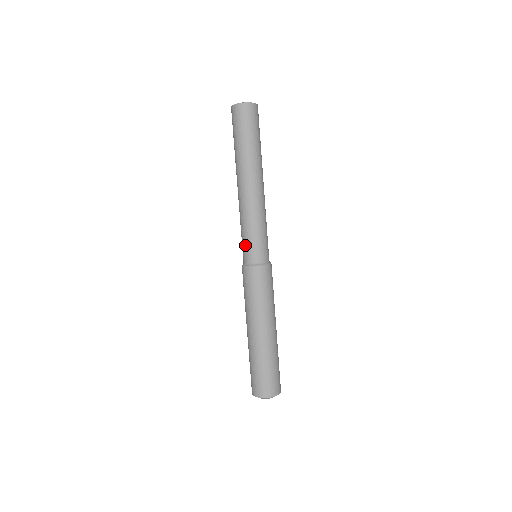
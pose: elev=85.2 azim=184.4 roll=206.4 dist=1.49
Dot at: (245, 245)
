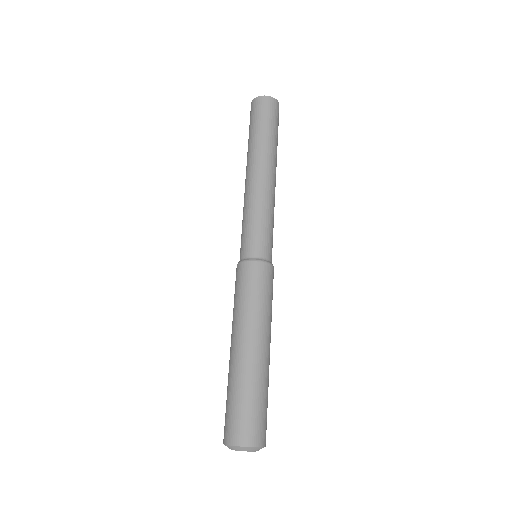
Dot at: (255, 236)
